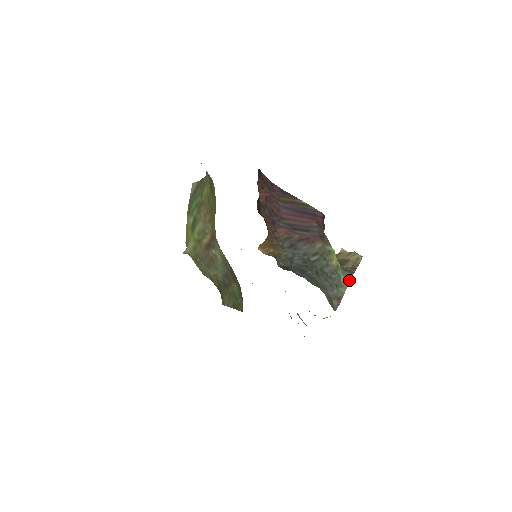
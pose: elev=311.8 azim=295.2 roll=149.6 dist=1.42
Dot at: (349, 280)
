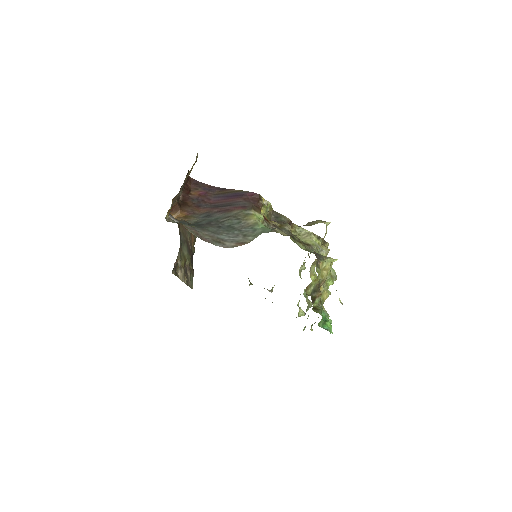
Dot at: (268, 232)
